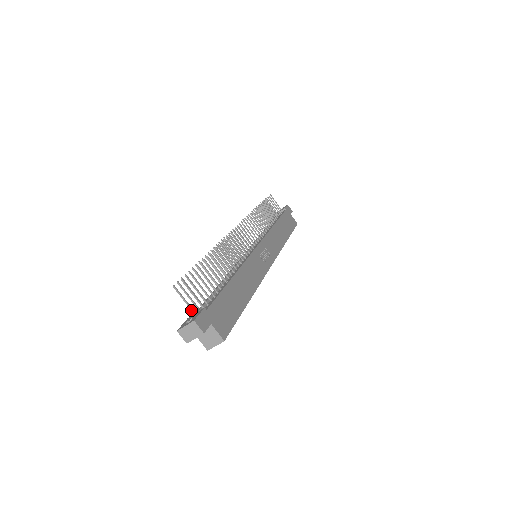
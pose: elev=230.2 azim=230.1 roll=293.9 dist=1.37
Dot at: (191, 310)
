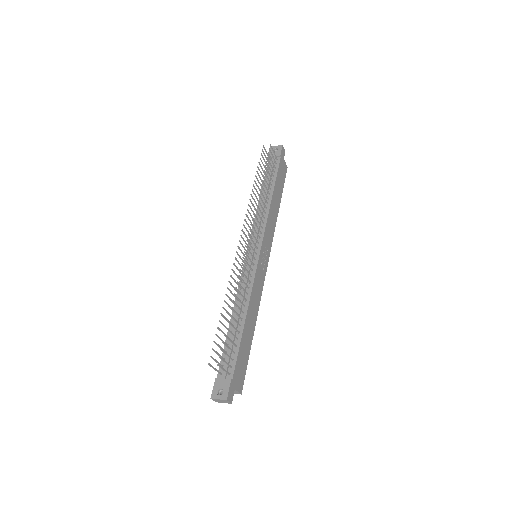
Dot at: (218, 373)
